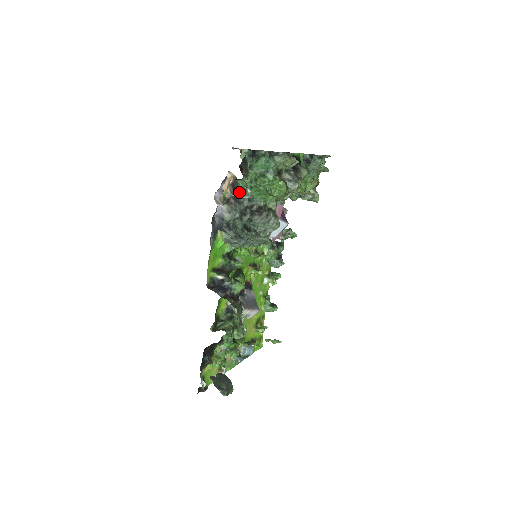
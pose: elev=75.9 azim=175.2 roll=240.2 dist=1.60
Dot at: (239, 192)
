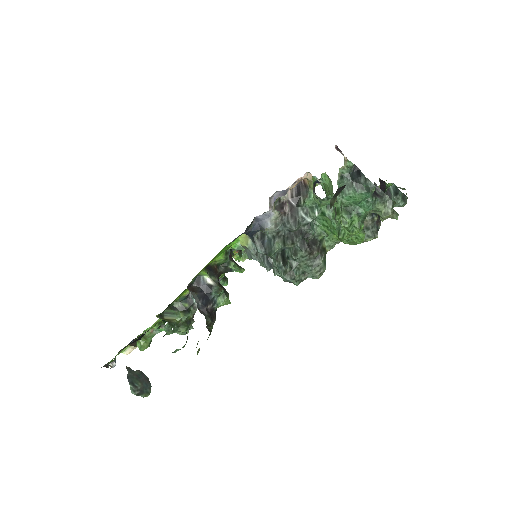
Dot at: (303, 205)
